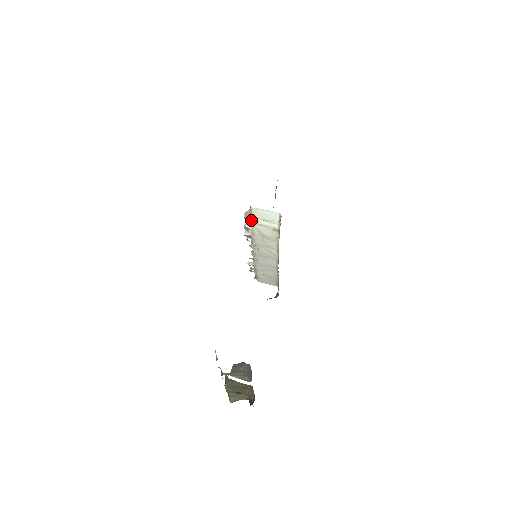
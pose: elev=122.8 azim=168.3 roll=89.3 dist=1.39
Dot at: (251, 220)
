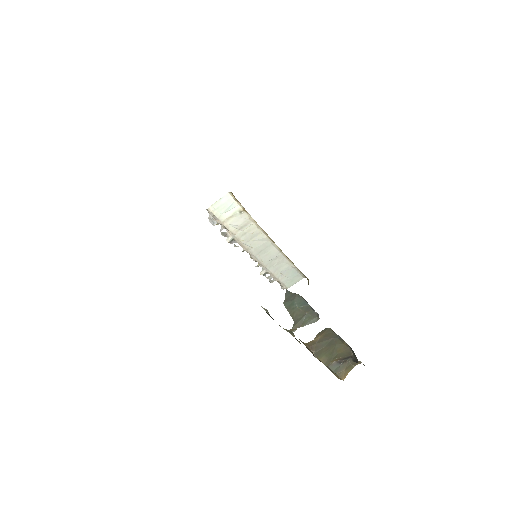
Dot at: (218, 221)
